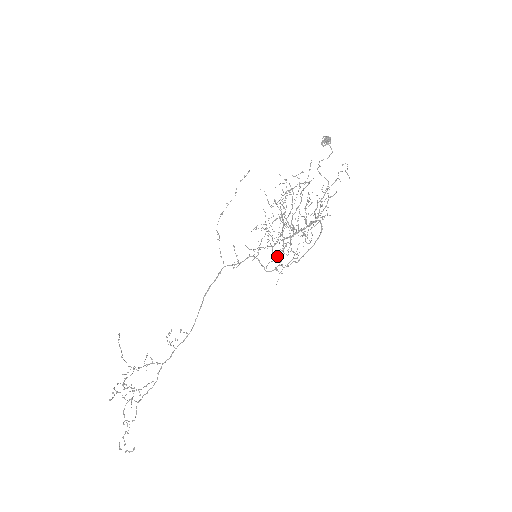
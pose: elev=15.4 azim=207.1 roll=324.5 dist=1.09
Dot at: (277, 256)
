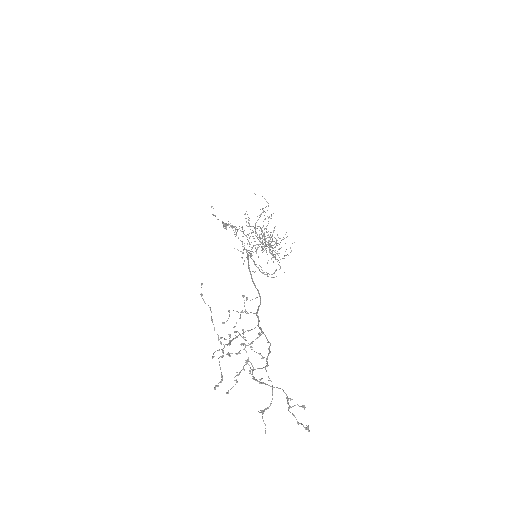
Dot at: occluded
